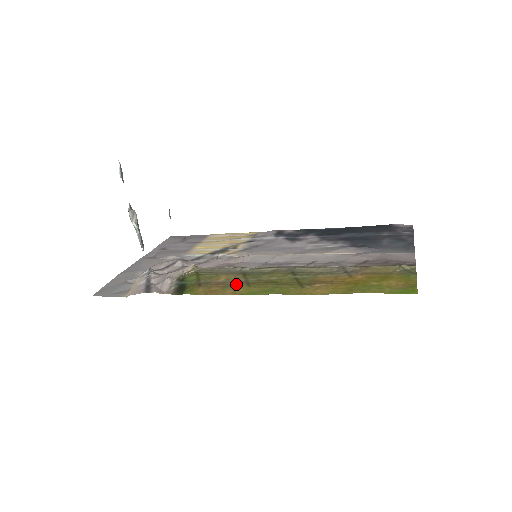
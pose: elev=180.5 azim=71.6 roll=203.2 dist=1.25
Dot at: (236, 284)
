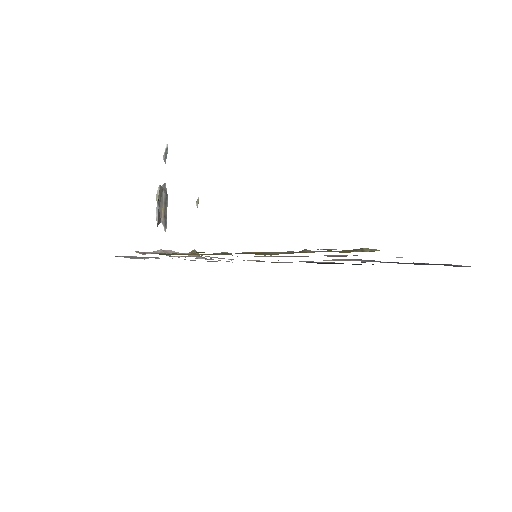
Dot at: occluded
